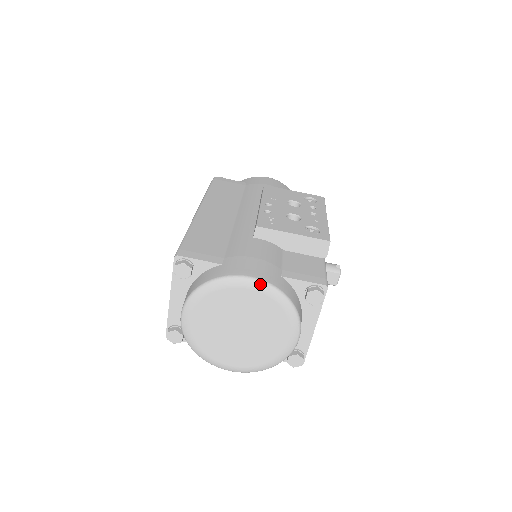
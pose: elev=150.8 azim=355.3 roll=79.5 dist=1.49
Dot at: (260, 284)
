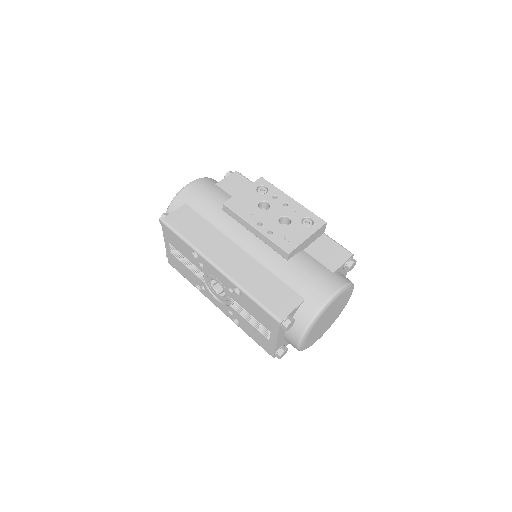
Dot at: (340, 292)
